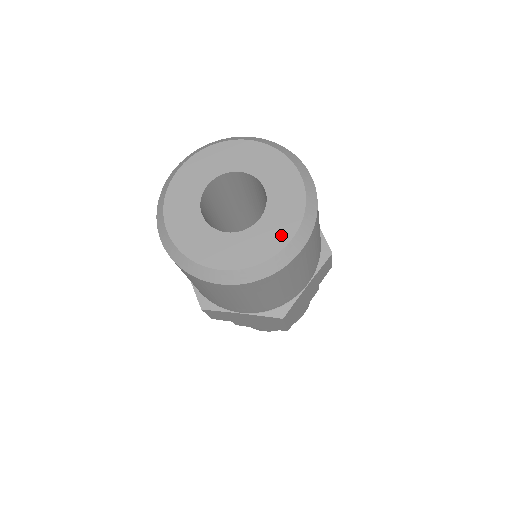
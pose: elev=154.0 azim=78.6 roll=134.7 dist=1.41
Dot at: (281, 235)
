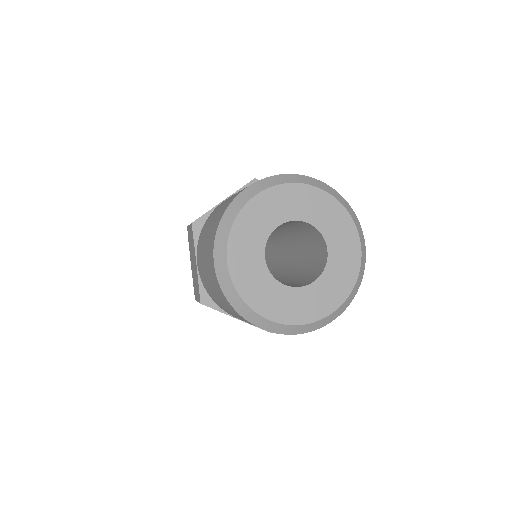
Dot at: (352, 249)
